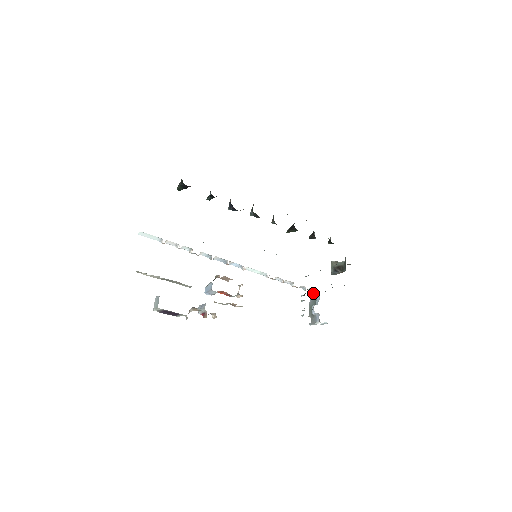
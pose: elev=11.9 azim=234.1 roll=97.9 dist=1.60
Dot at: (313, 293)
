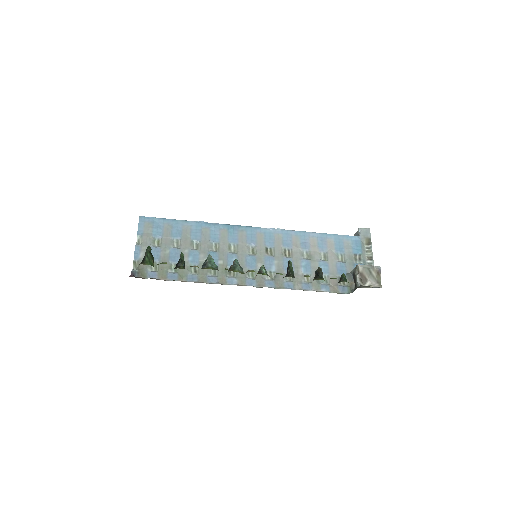
Dot at: (359, 235)
